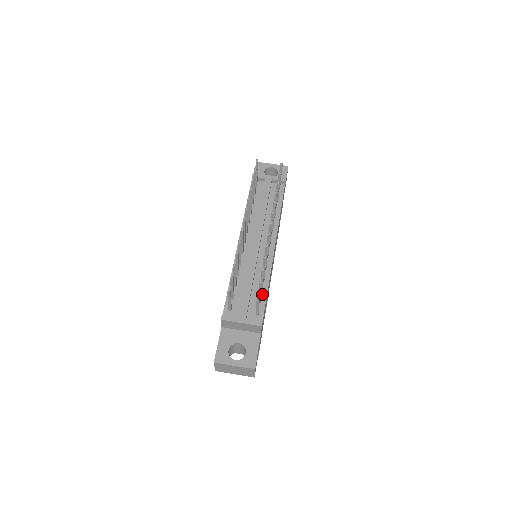
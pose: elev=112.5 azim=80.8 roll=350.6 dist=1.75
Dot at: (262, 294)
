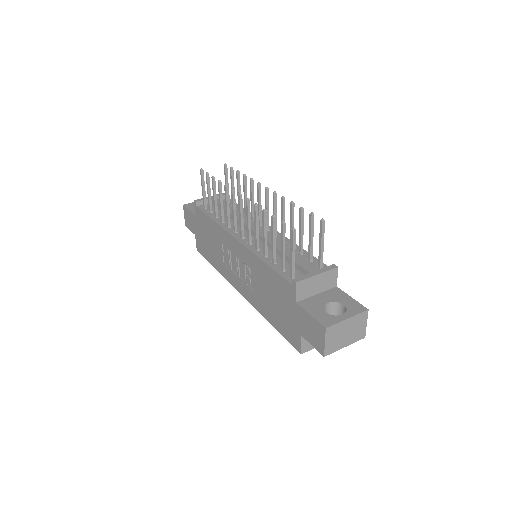
Dot at: (305, 255)
